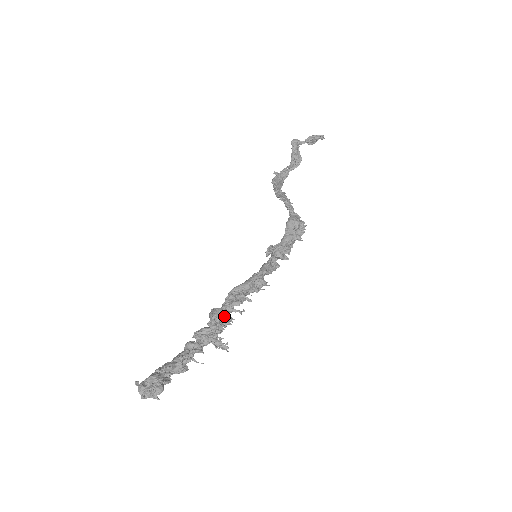
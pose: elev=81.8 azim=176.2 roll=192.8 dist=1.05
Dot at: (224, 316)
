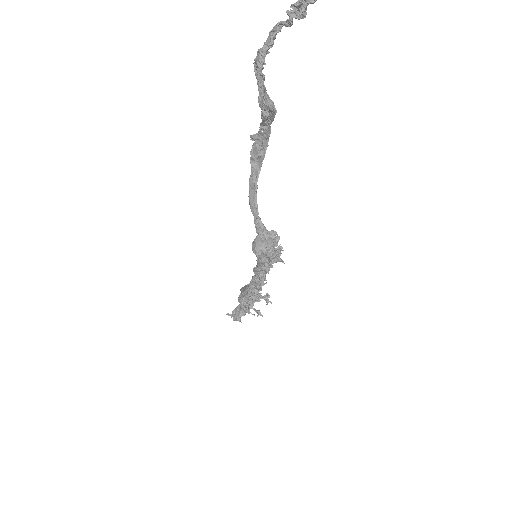
Dot at: (245, 303)
